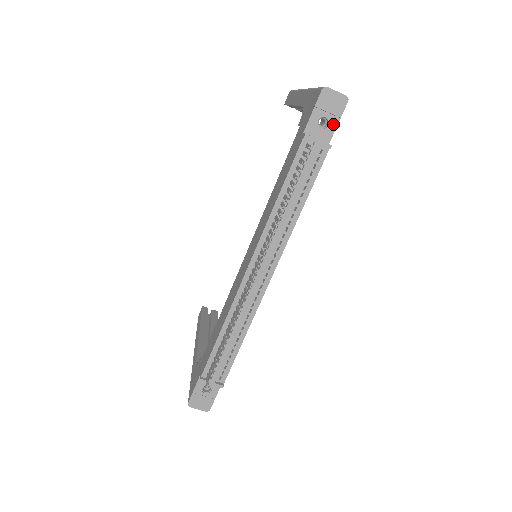
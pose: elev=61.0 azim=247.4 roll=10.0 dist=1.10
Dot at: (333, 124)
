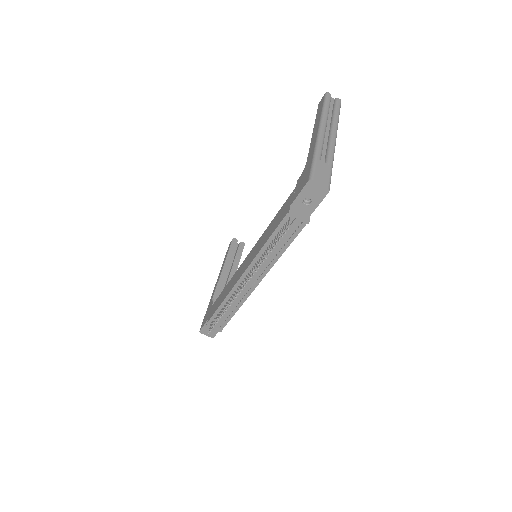
Dot at: (315, 204)
